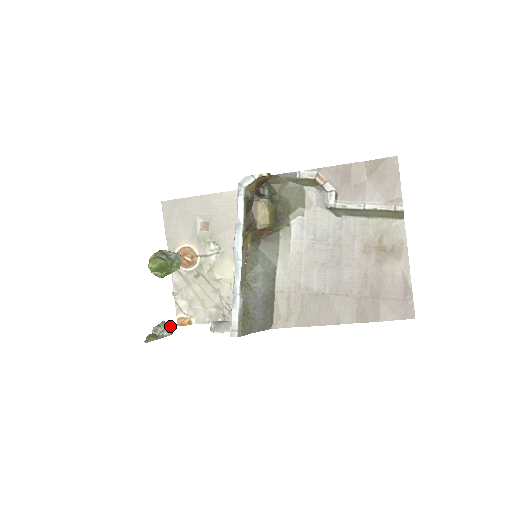
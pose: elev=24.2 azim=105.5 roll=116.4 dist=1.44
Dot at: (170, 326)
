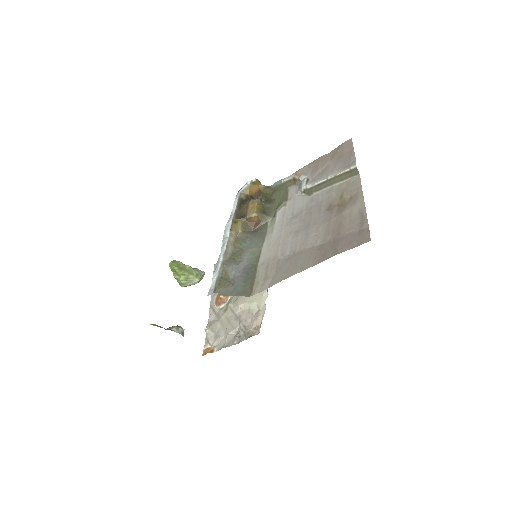
Dot at: (182, 328)
